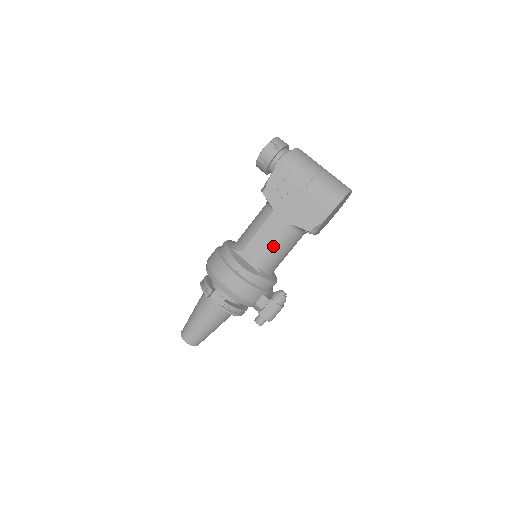
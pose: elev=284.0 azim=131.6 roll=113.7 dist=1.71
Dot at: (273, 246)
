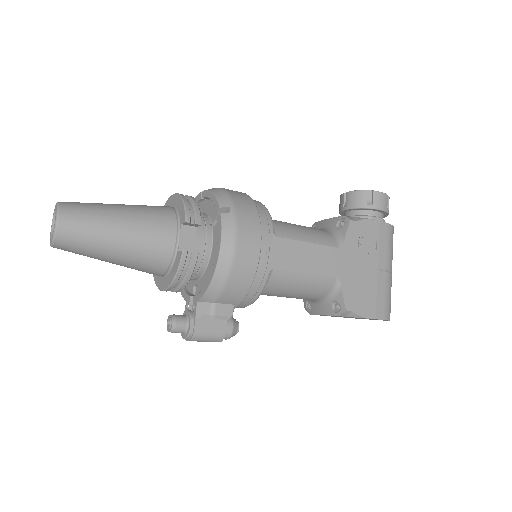
Dot at: (305, 275)
